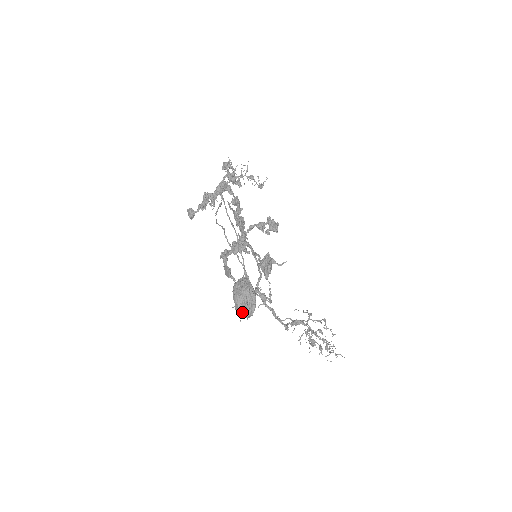
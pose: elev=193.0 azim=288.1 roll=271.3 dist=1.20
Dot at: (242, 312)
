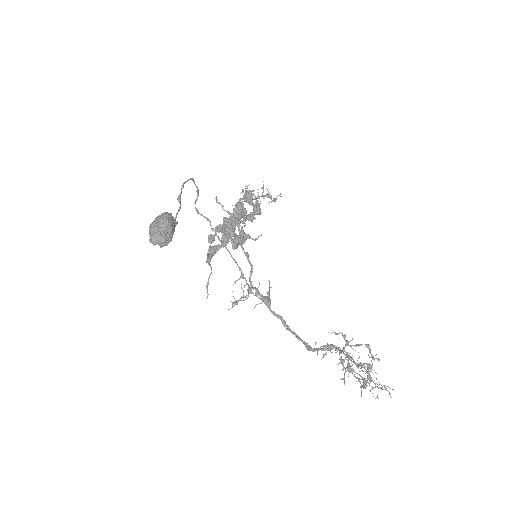
Dot at: (152, 237)
